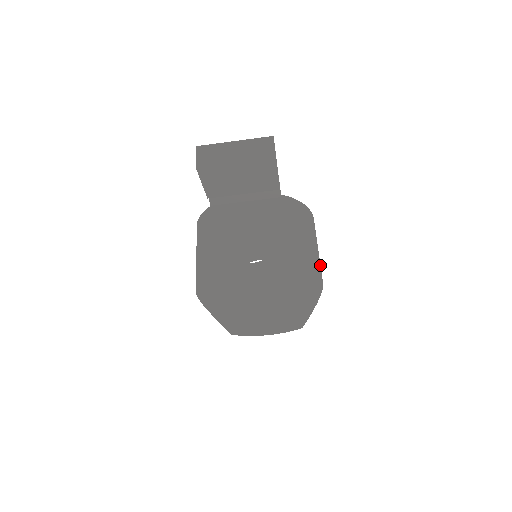
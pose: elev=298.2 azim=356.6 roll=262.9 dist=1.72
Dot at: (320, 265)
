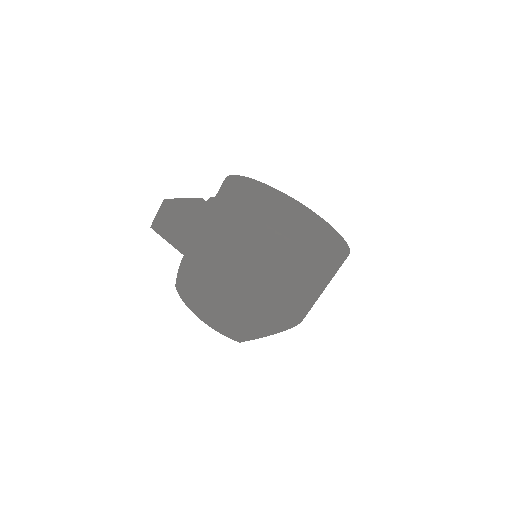
Dot at: (307, 309)
